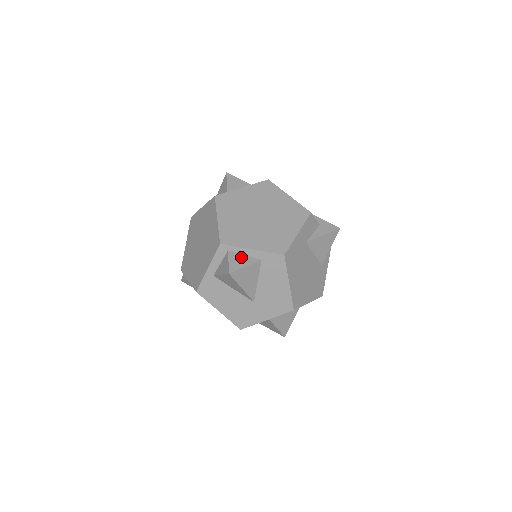
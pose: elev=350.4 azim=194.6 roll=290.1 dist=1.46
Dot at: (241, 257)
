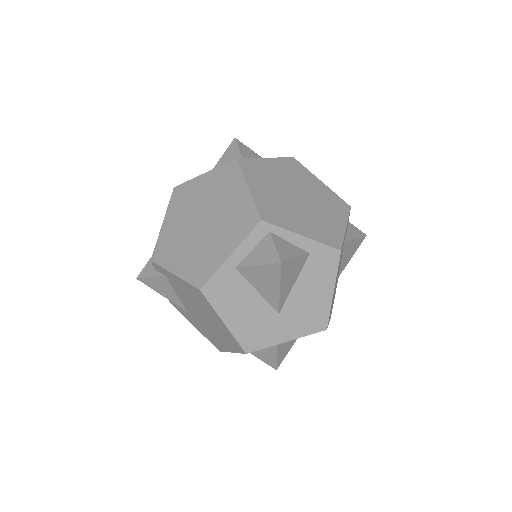
Dot at: (287, 244)
